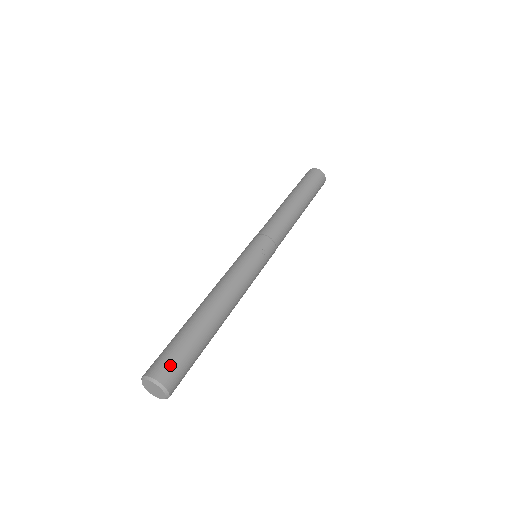
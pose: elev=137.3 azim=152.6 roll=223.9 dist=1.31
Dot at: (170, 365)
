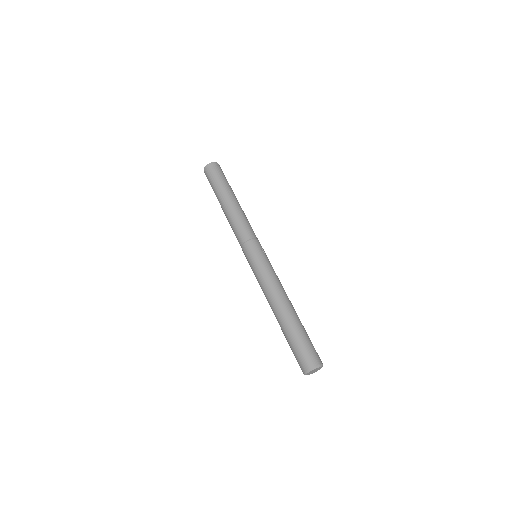
Dot at: (313, 353)
